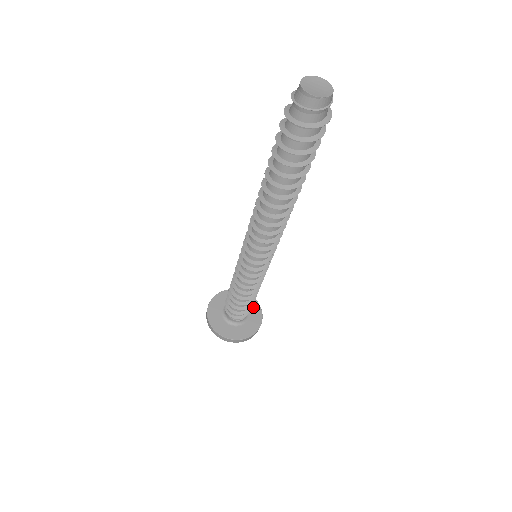
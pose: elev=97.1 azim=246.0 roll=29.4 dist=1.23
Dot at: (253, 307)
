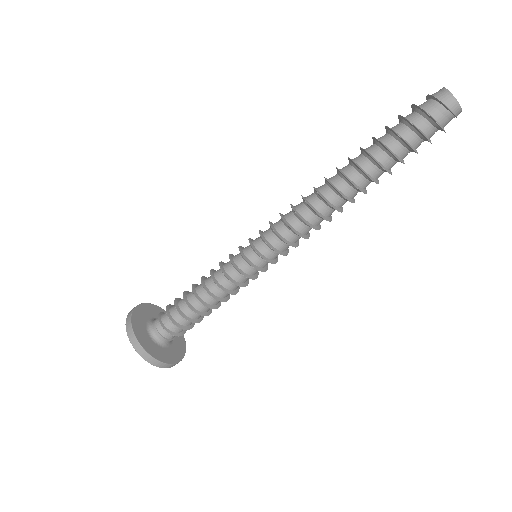
Dot at: (179, 344)
